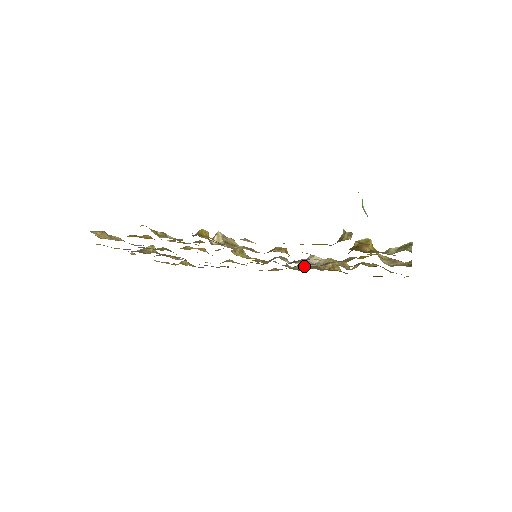
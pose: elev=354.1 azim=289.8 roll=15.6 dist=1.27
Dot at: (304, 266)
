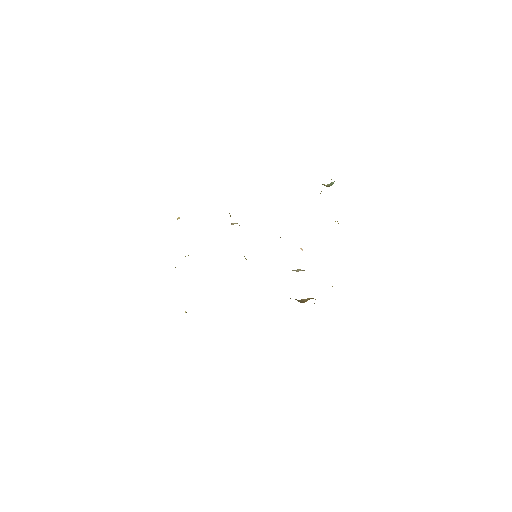
Dot at: occluded
